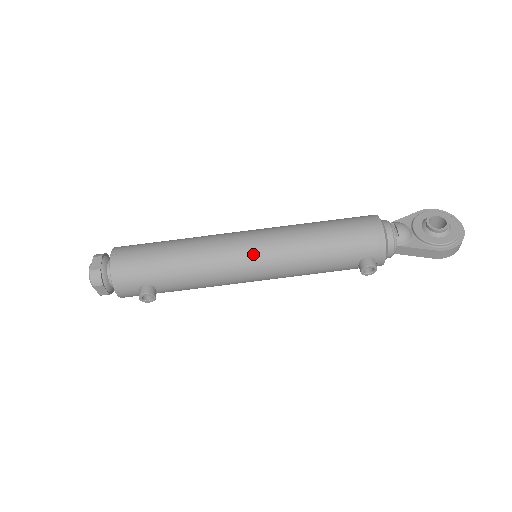
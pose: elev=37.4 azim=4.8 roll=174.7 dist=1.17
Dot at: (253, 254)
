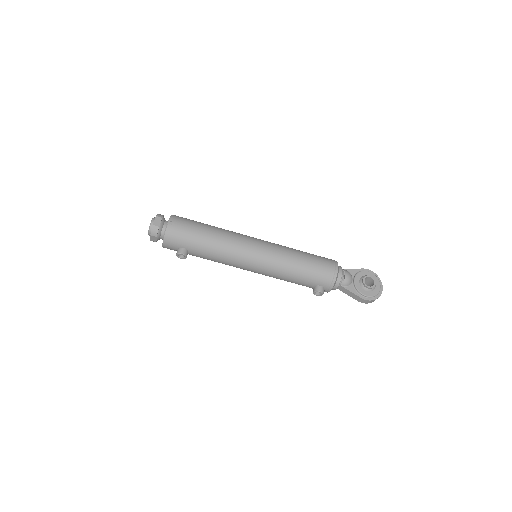
Dot at: (256, 257)
